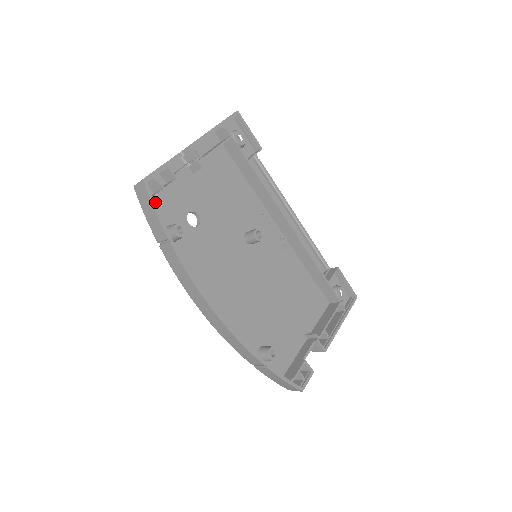
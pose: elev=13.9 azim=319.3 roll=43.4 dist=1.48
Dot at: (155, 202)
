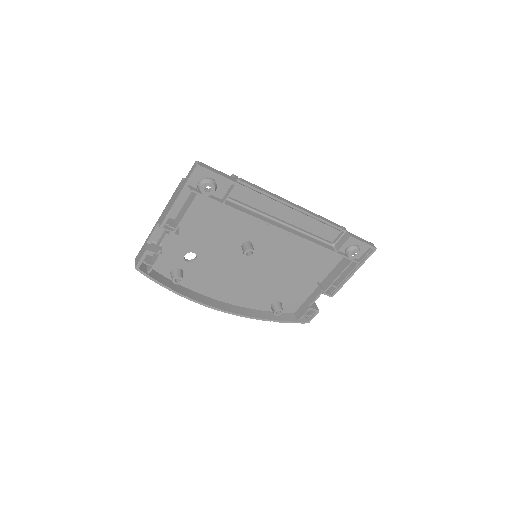
Dot at: occluded
